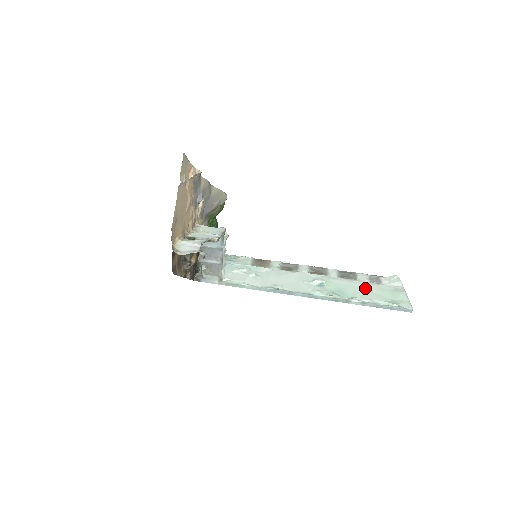
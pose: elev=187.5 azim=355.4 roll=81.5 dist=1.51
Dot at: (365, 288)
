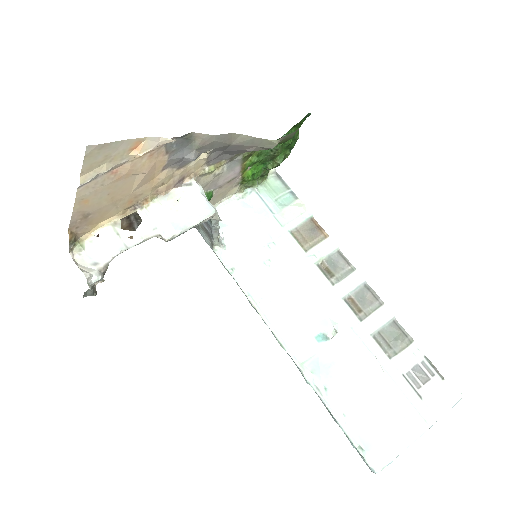
Dot at: (373, 386)
